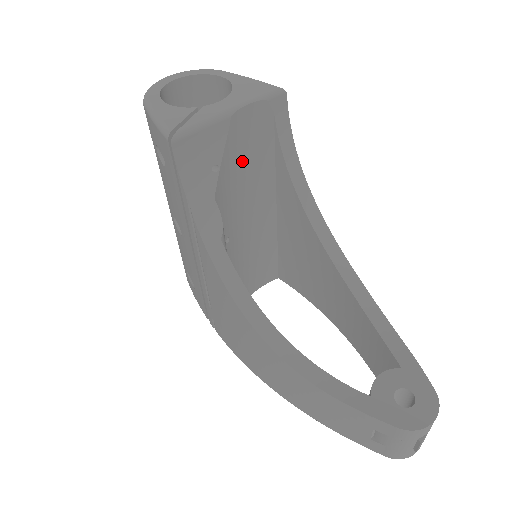
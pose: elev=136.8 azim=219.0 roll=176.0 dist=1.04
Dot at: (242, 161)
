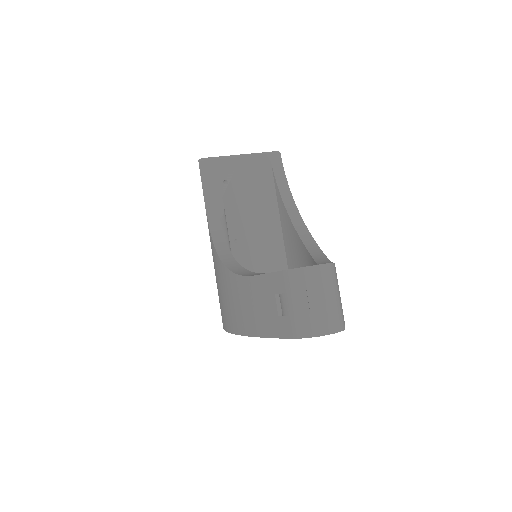
Dot at: (249, 189)
